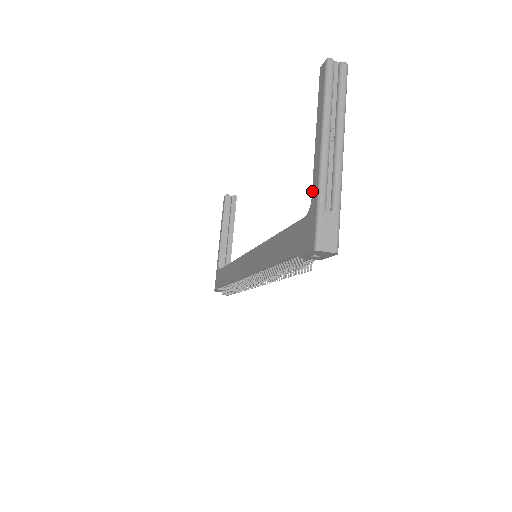
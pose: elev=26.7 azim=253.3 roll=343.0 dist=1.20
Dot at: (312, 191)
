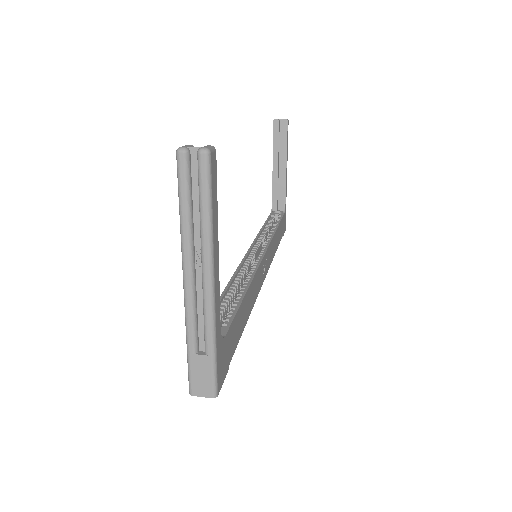
Dot at: occluded
